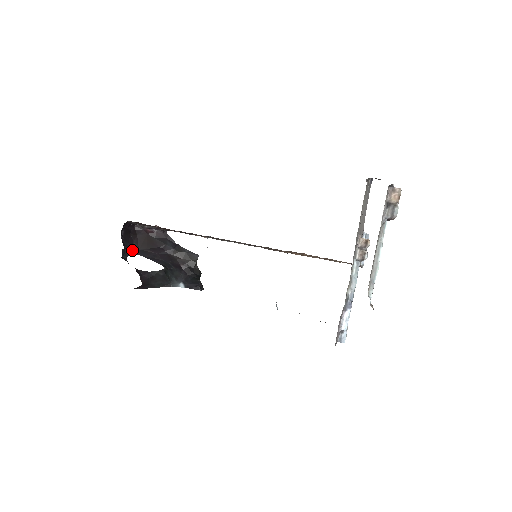
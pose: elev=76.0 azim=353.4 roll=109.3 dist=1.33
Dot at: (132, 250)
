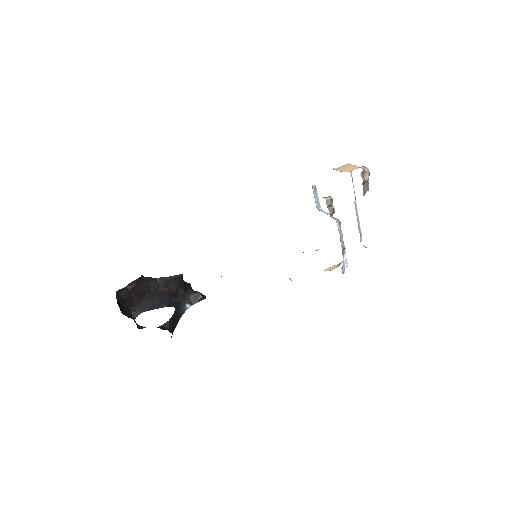
Dot at: (131, 313)
